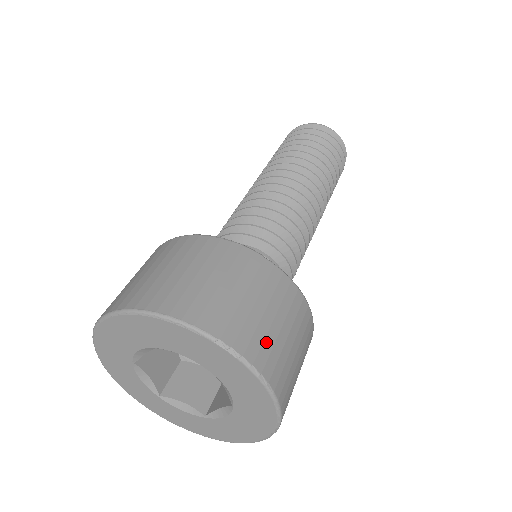
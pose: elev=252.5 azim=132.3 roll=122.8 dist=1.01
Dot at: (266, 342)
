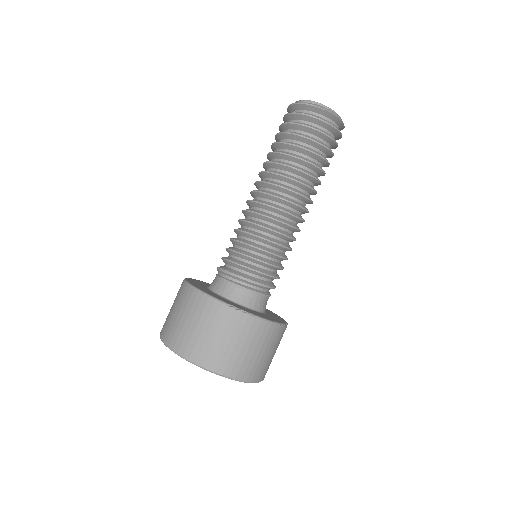
Dot at: (231, 360)
